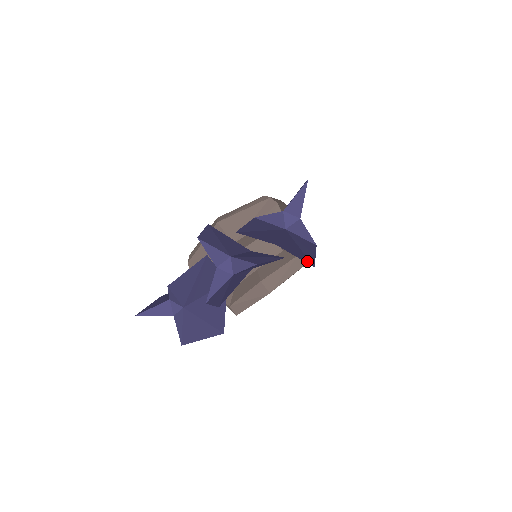
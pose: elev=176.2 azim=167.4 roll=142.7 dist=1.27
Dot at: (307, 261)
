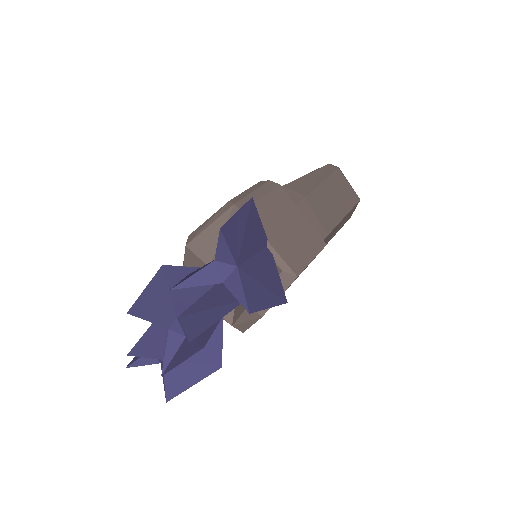
Dot at: occluded
